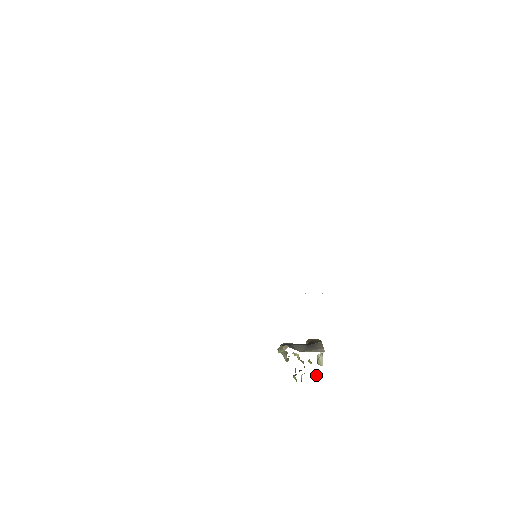
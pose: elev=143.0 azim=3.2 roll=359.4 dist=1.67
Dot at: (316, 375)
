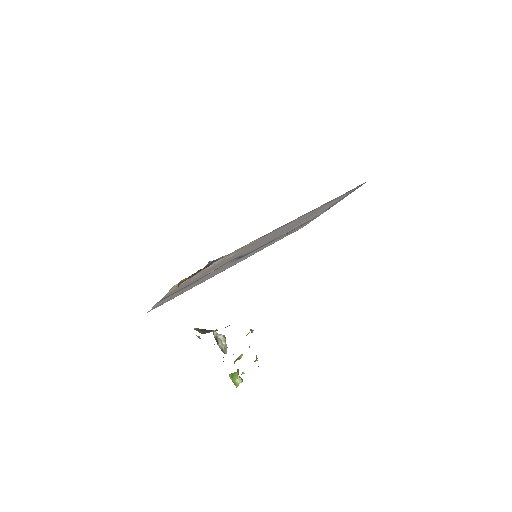
Dot at: occluded
